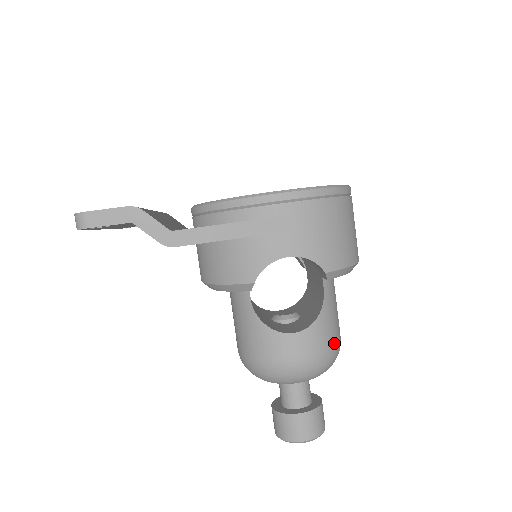
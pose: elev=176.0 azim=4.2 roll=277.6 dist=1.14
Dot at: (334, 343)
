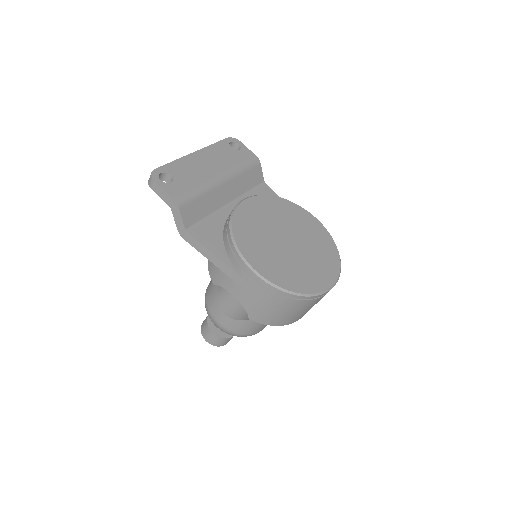
Dot at: (246, 333)
